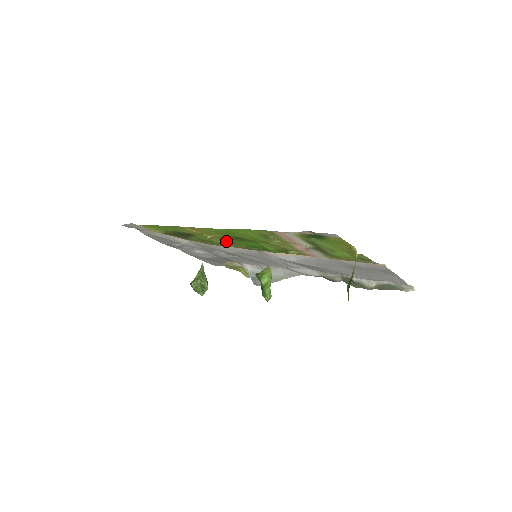
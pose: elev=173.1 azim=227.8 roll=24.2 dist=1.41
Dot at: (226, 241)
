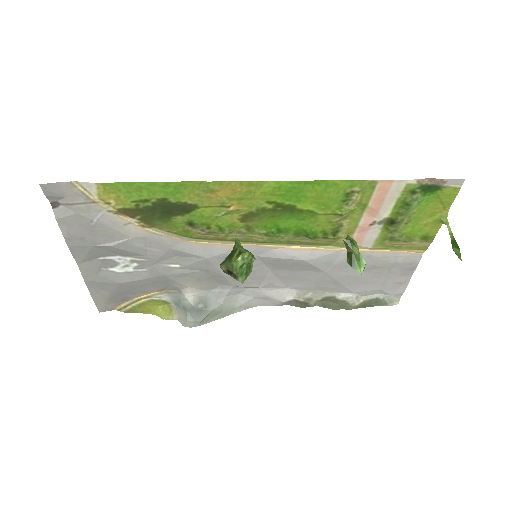
Dot at: (243, 222)
